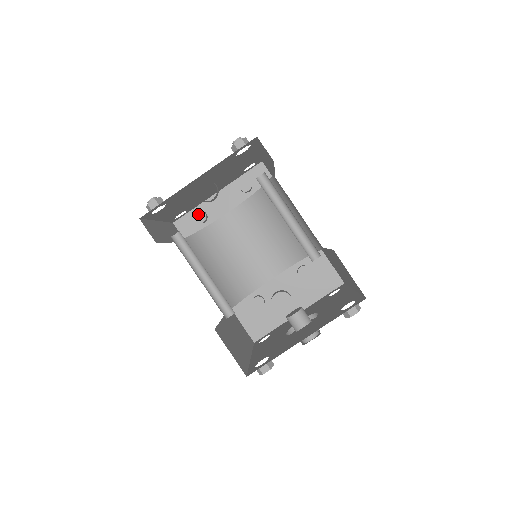
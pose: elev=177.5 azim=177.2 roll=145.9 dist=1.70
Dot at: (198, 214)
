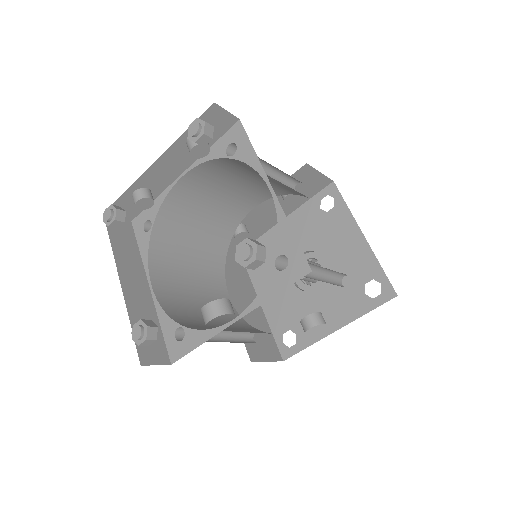
Dot at: (141, 203)
